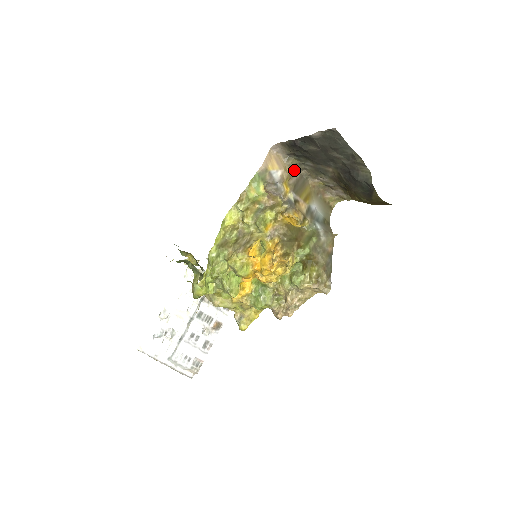
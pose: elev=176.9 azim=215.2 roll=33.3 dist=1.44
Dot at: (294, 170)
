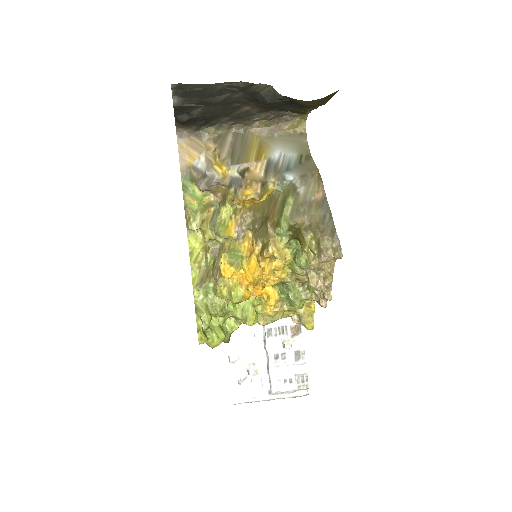
Dot at: (220, 138)
